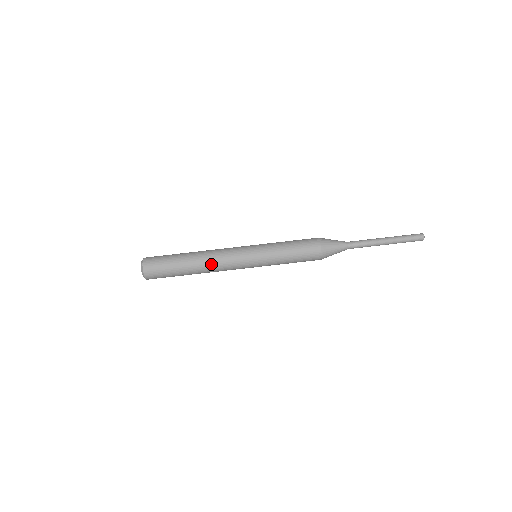
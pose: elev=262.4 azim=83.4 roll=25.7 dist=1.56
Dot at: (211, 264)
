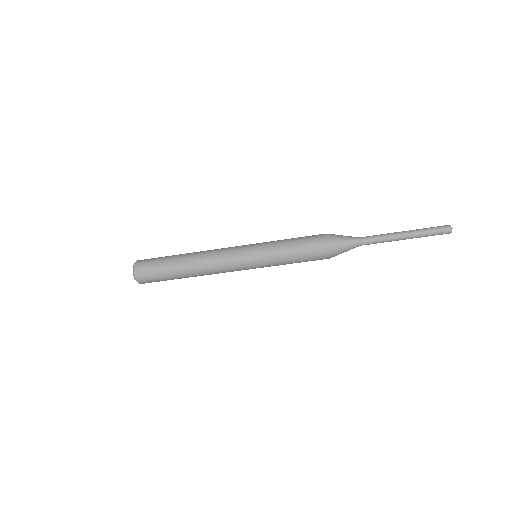
Dot at: (205, 262)
